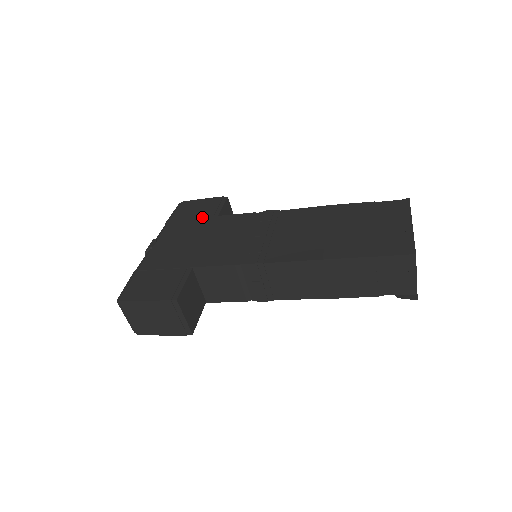
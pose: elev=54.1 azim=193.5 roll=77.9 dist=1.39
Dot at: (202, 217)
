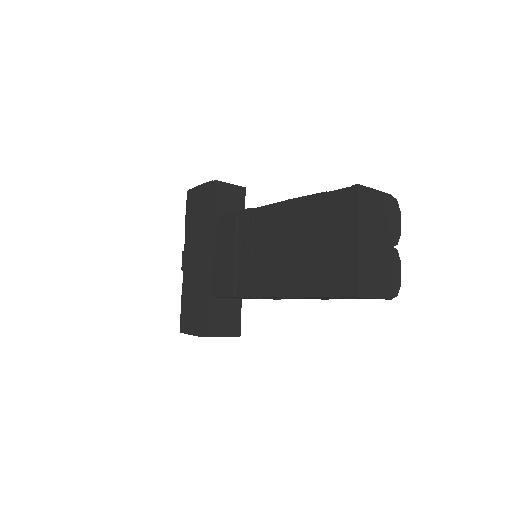
Dot at: (204, 219)
